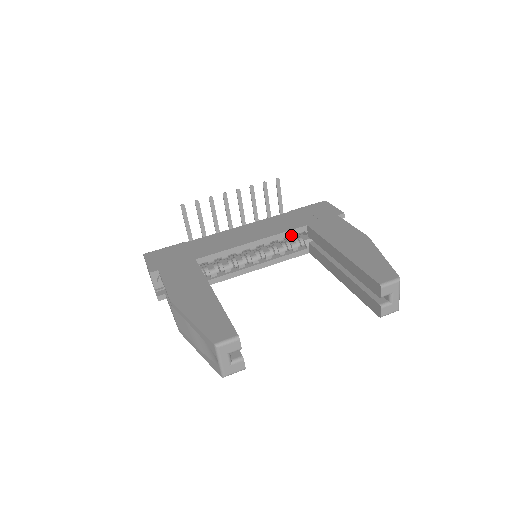
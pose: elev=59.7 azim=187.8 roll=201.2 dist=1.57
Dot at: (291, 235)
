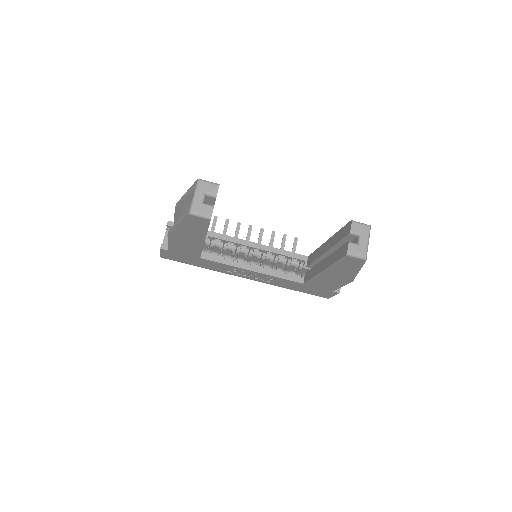
Dot at: (292, 259)
